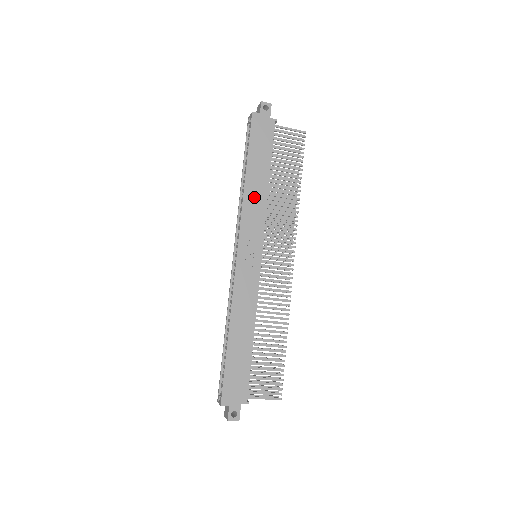
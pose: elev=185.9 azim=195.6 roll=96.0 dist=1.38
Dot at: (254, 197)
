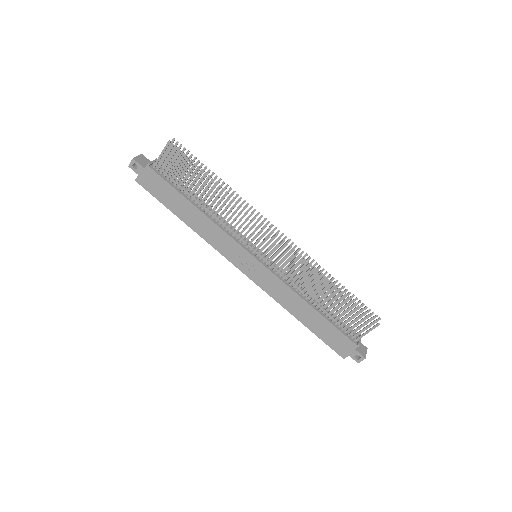
Dot at: (205, 230)
